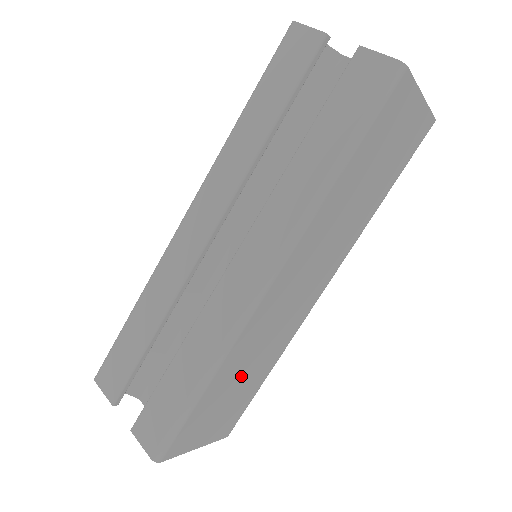
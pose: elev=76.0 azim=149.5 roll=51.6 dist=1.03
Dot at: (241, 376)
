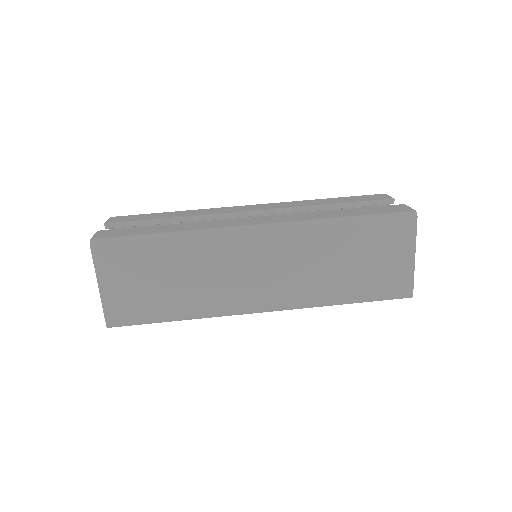
Dot at: (177, 276)
